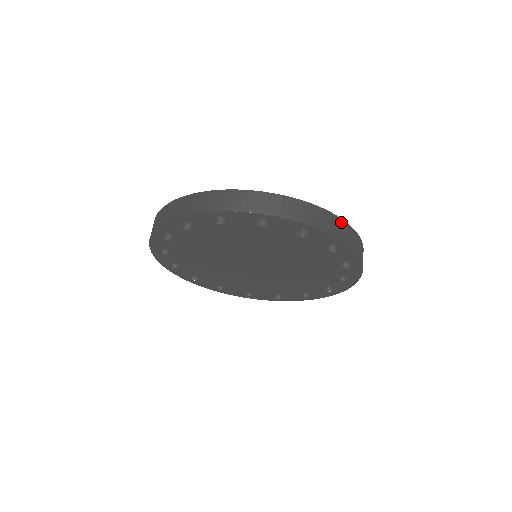
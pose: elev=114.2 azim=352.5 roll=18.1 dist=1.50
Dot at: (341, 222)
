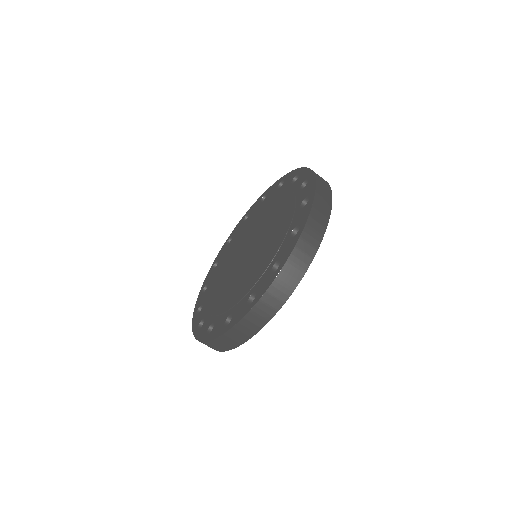
Dot at: (318, 179)
